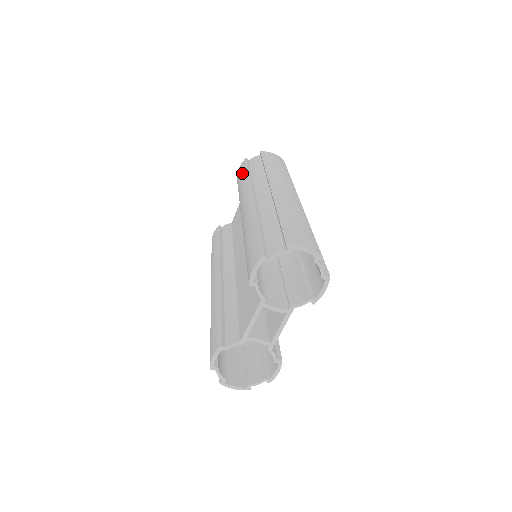
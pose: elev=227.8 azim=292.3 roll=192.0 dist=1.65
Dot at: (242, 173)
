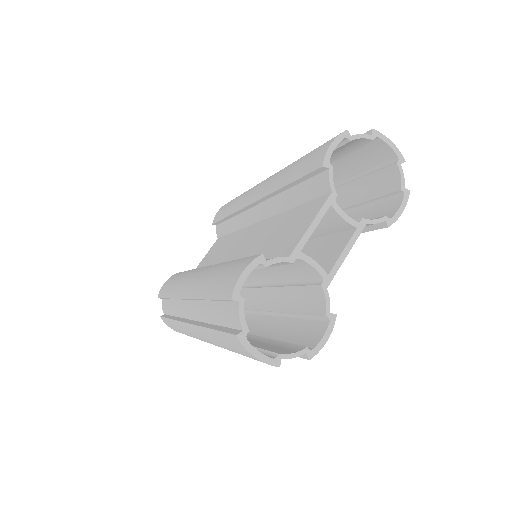
Dot at: (231, 201)
